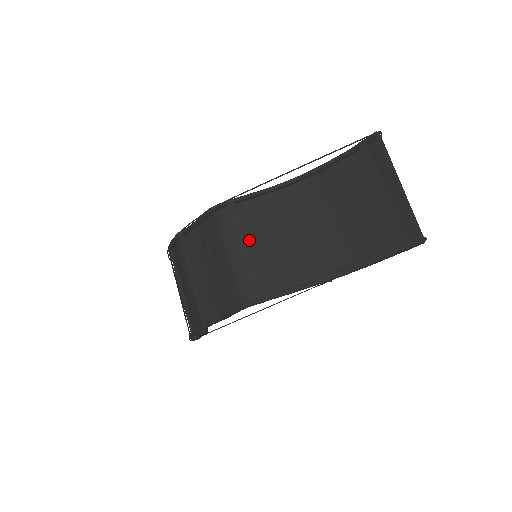
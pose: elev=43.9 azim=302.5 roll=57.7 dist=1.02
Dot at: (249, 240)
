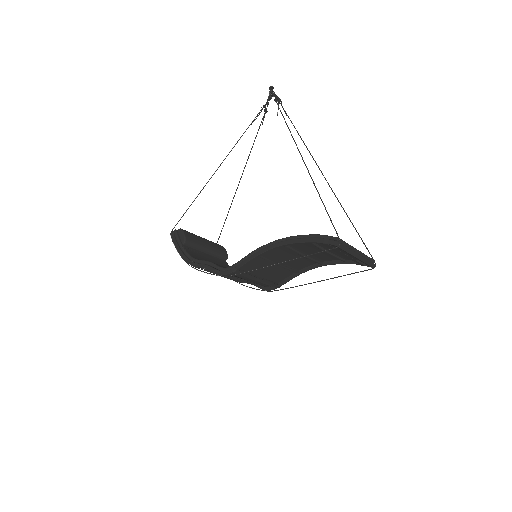
Dot at: (257, 273)
